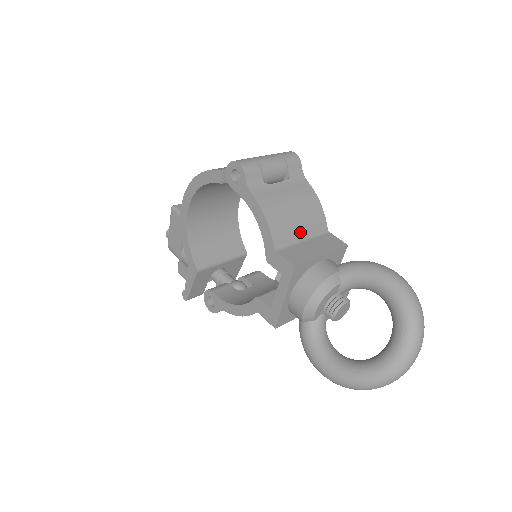
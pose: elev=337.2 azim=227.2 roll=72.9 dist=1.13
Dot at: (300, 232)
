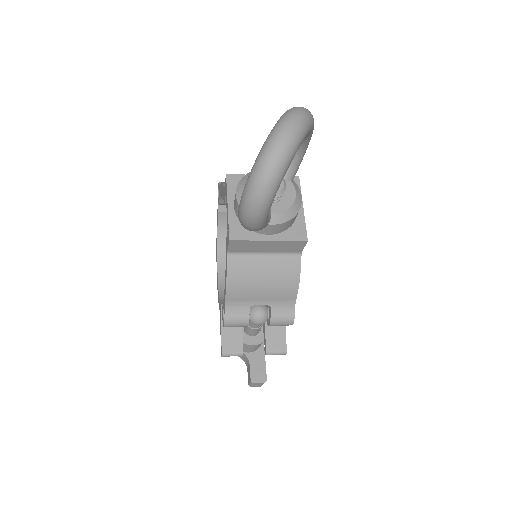
Dot at: occluded
